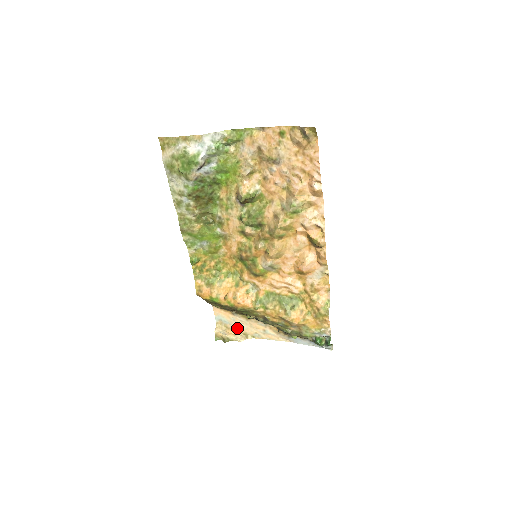
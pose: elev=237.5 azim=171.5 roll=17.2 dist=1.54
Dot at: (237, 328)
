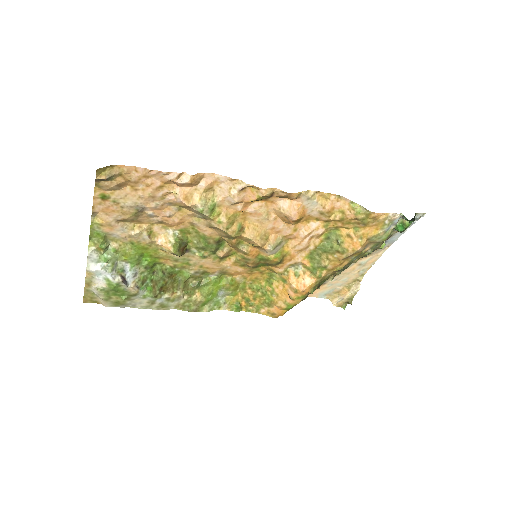
Dot at: (343, 285)
